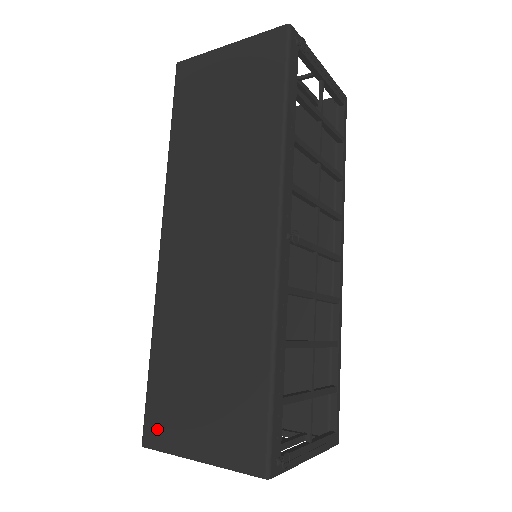
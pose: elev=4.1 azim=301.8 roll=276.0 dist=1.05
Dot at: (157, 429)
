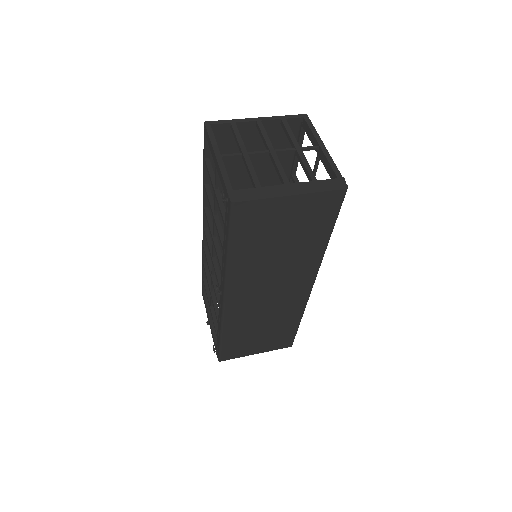
Dot at: (230, 355)
